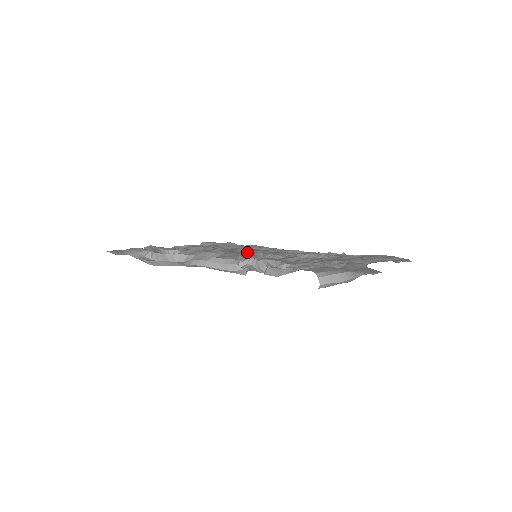
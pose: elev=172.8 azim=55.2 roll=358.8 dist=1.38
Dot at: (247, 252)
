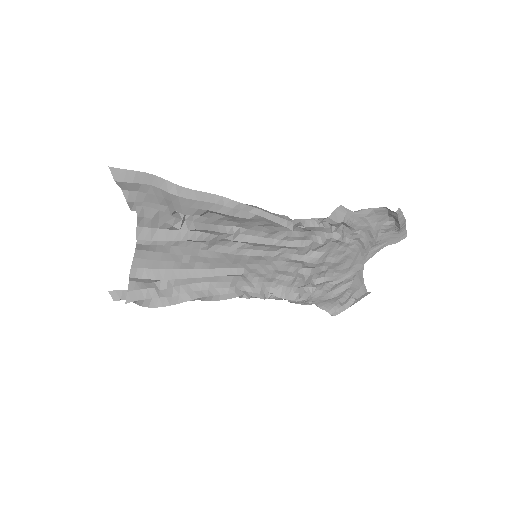
Dot at: occluded
